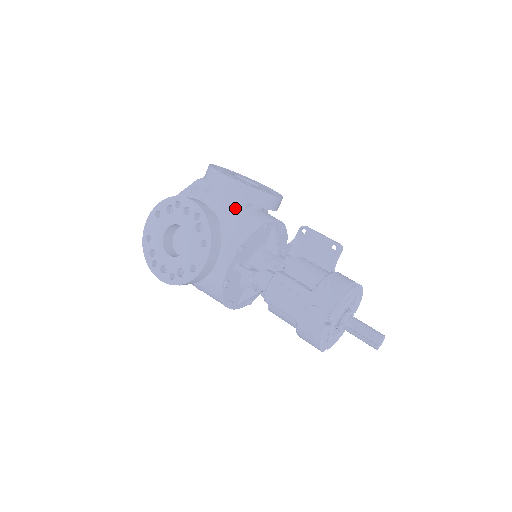
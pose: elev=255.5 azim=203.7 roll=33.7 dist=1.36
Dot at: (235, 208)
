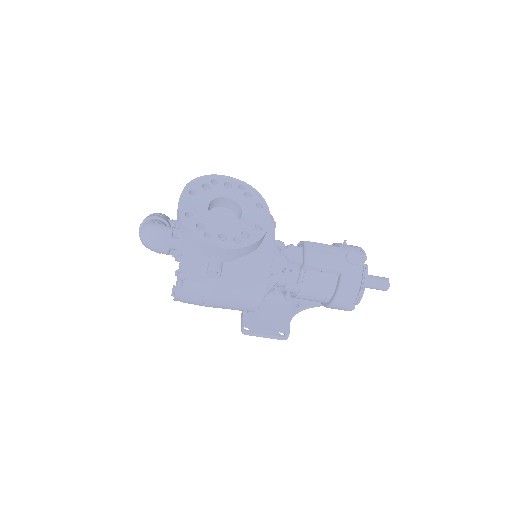
Dot at: occluded
